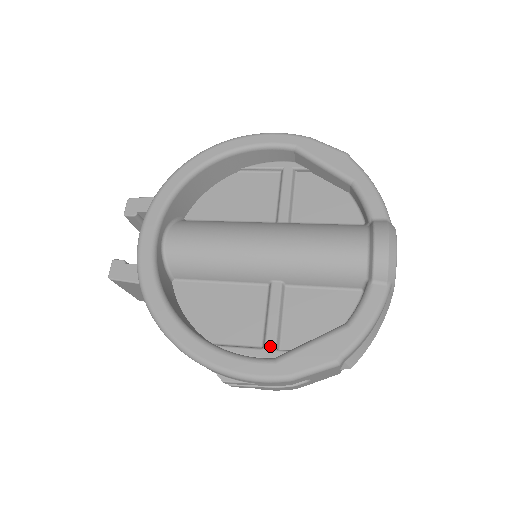
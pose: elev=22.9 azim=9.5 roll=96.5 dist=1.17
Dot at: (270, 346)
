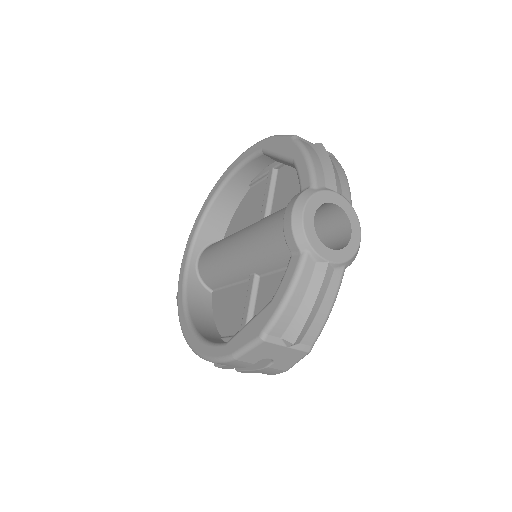
Dot at: occluded
